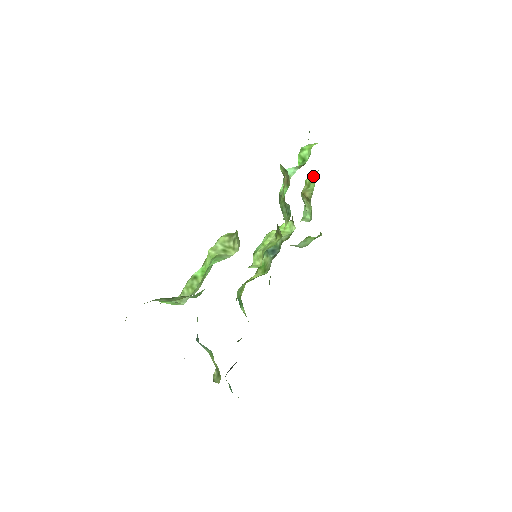
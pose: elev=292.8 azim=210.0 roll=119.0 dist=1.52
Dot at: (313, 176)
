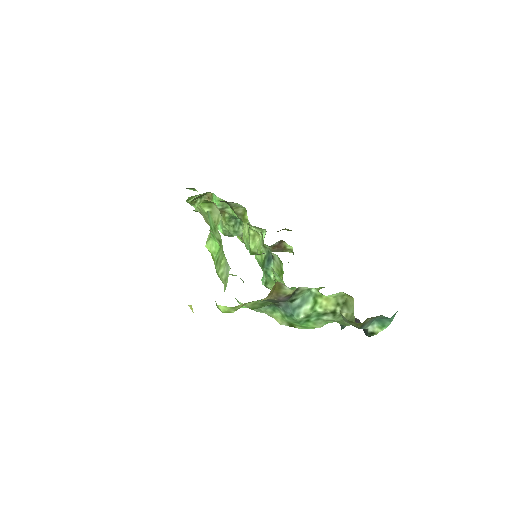
Dot at: occluded
